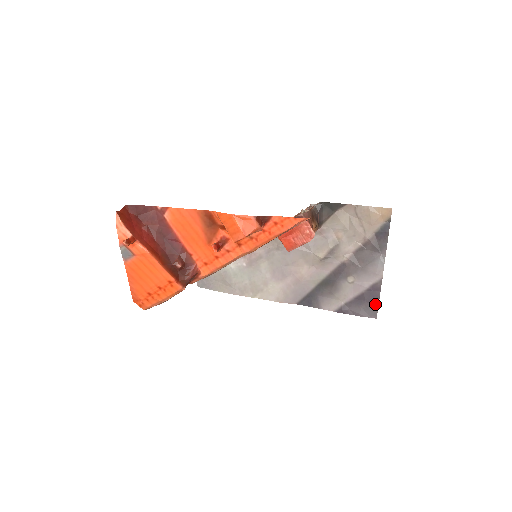
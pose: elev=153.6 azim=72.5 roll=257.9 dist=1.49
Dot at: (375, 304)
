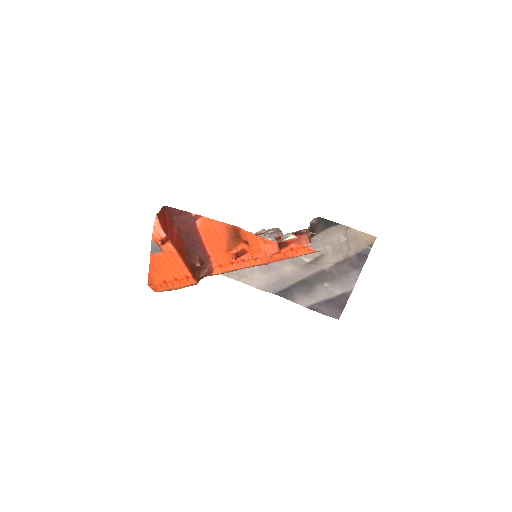
Dot at: (341, 308)
